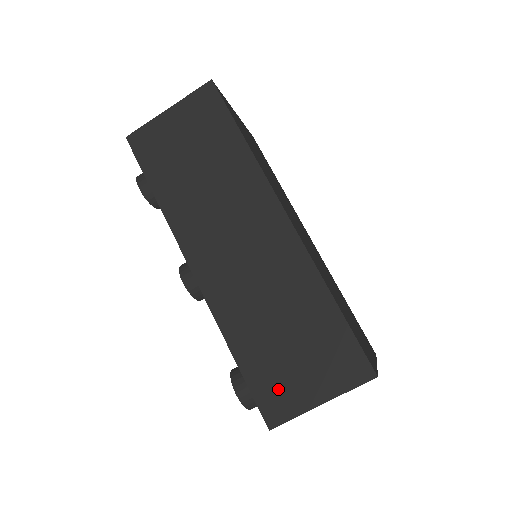
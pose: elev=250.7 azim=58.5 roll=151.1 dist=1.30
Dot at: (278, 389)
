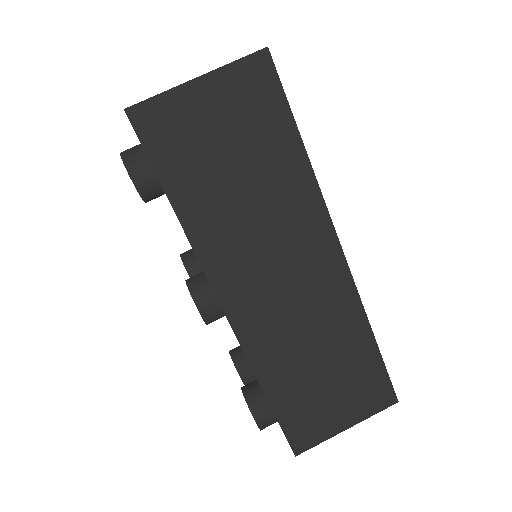
Dot at: (309, 421)
